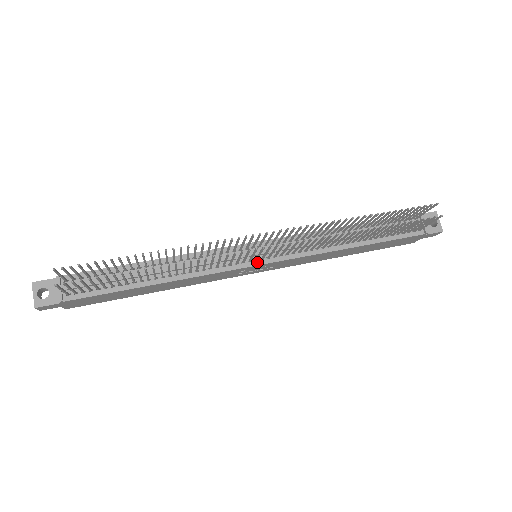
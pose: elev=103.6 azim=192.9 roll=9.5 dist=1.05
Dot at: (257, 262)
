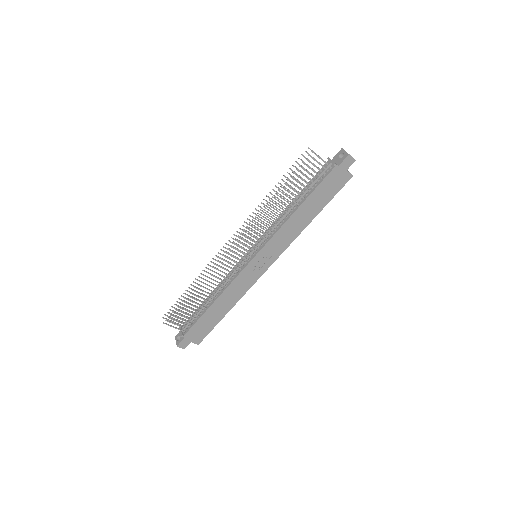
Dot at: (252, 258)
